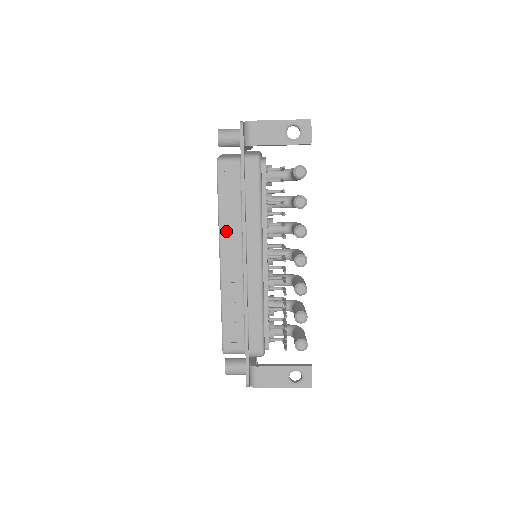
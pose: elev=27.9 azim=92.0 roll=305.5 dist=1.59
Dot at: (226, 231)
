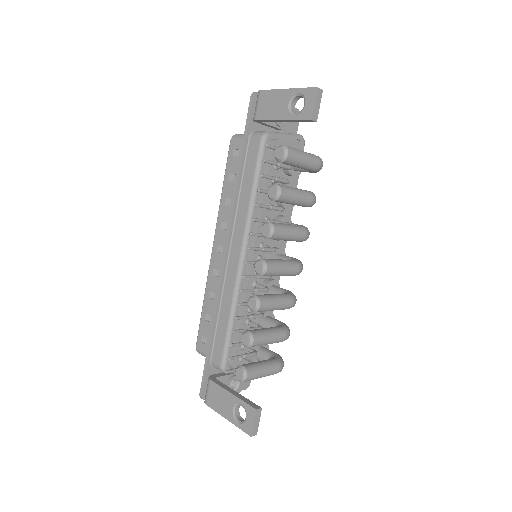
Dot at: (222, 216)
